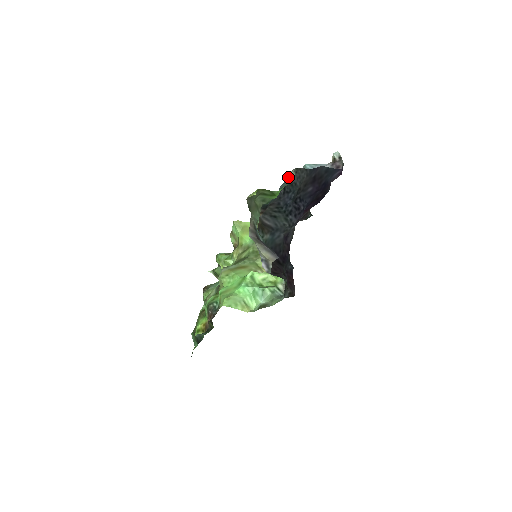
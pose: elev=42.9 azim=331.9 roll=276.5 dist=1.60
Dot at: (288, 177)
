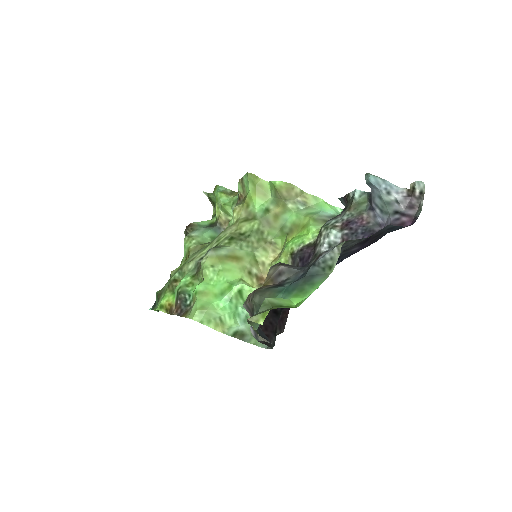
Dot at: (328, 253)
